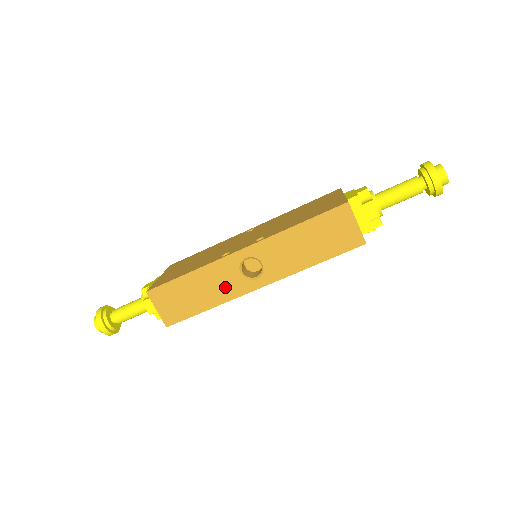
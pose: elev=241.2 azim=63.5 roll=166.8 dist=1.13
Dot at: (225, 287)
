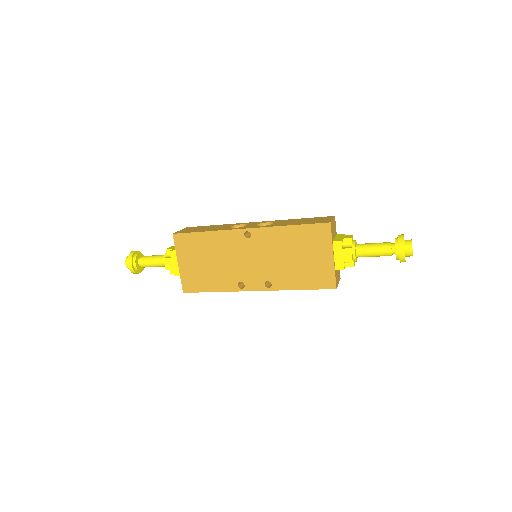
Dot at: occluded
